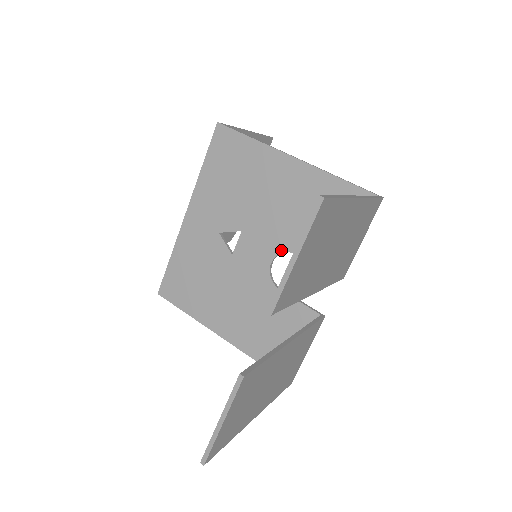
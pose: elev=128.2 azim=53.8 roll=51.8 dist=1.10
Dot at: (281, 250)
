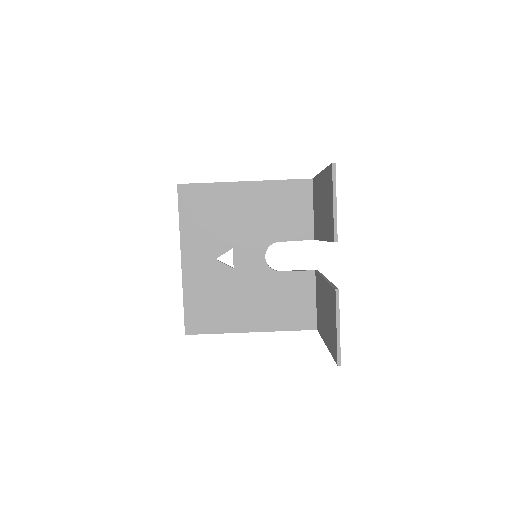
Dot at: (268, 245)
